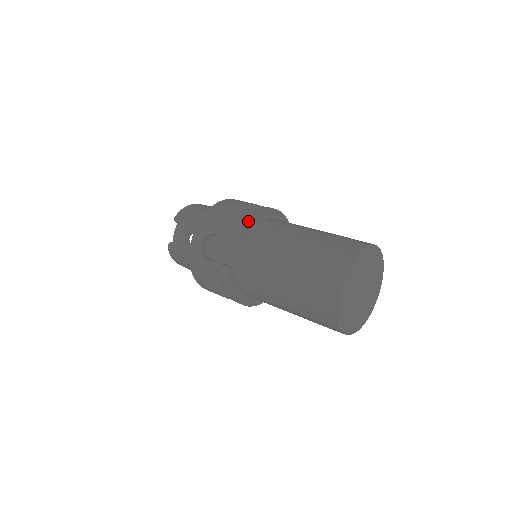
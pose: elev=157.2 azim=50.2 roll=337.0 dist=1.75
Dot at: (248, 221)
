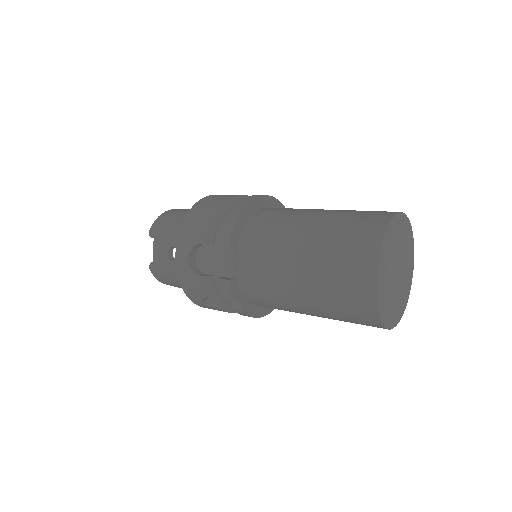
Dot at: (238, 219)
